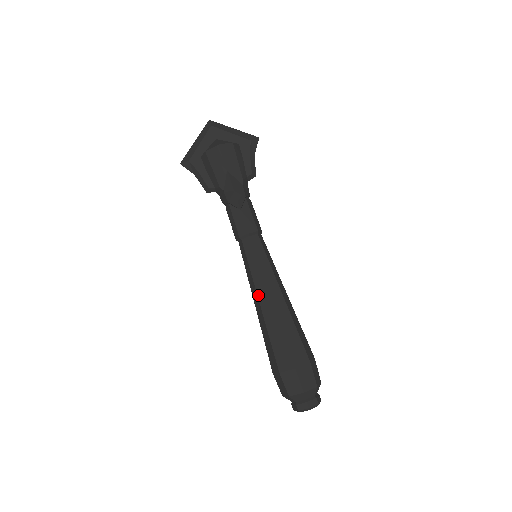
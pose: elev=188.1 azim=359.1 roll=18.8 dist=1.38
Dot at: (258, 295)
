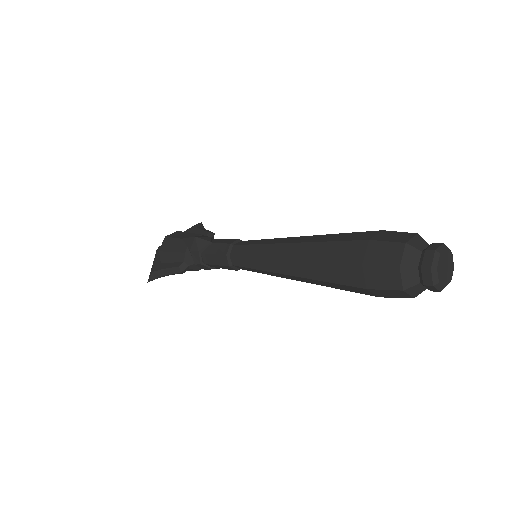
Dot at: (277, 257)
